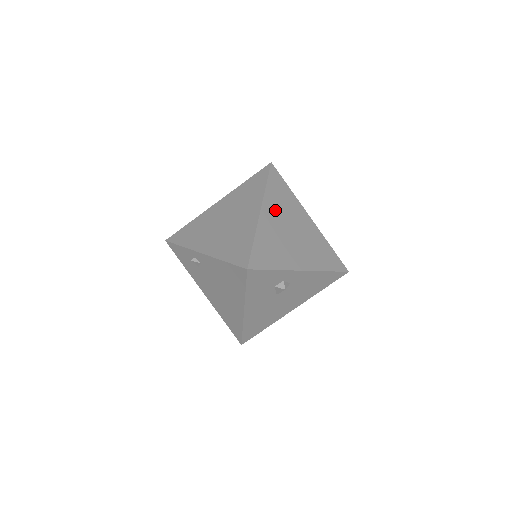
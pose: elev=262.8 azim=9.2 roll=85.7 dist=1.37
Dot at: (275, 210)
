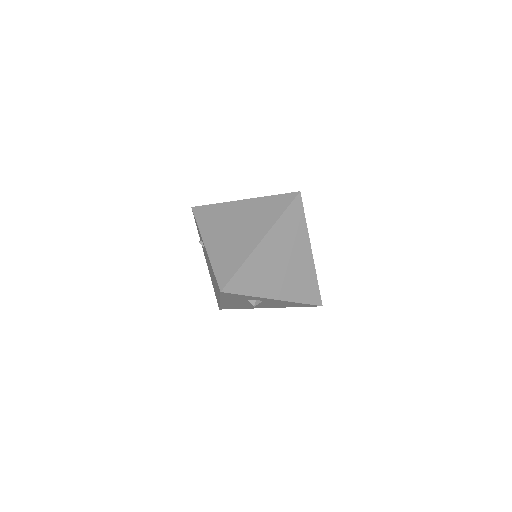
Dot at: (277, 241)
